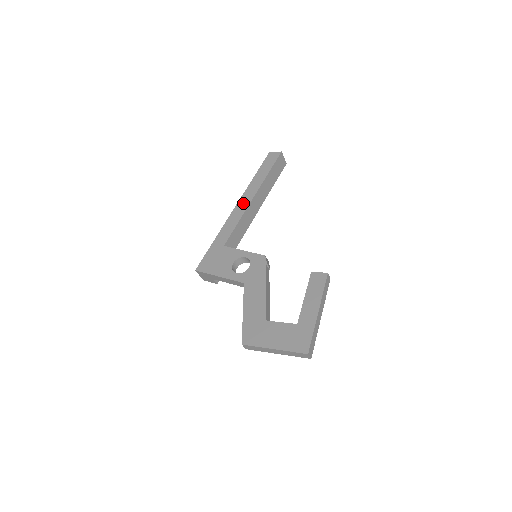
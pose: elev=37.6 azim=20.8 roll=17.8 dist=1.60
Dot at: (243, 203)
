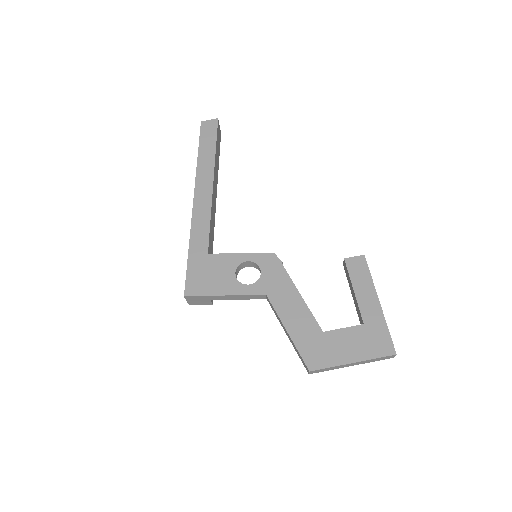
Dot at: (203, 192)
